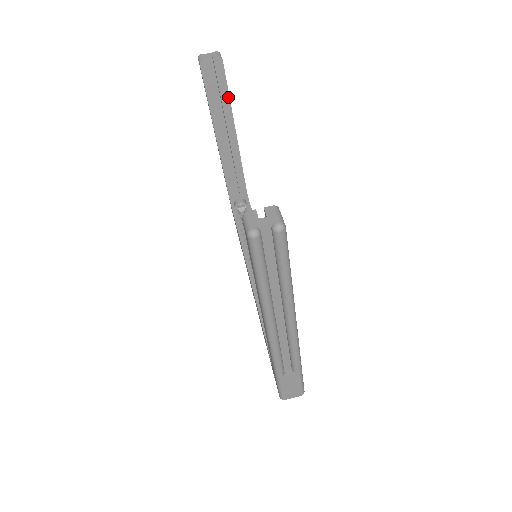
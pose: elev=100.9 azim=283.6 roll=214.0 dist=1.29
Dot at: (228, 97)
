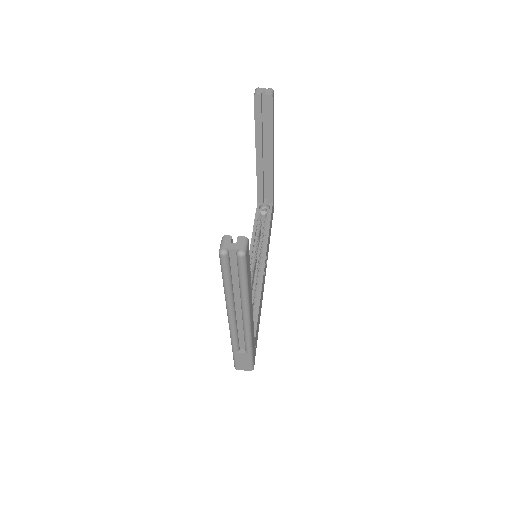
Dot at: (271, 125)
